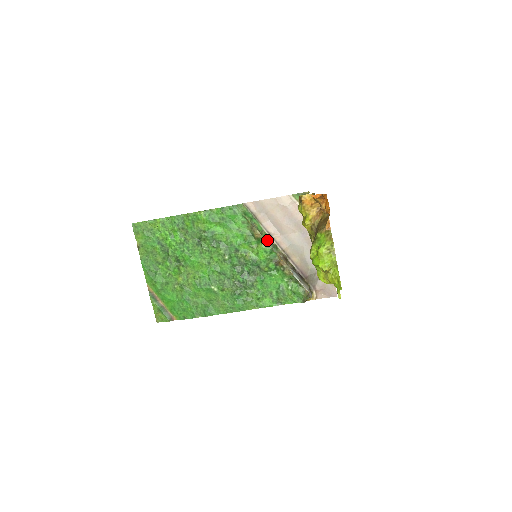
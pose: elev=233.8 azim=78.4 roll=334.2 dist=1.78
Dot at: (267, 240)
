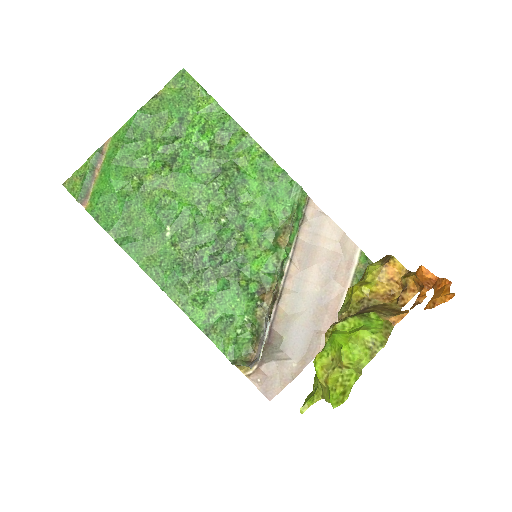
Dot at: (284, 257)
